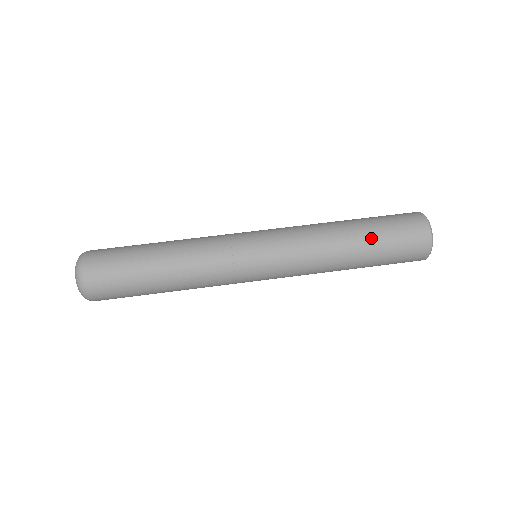
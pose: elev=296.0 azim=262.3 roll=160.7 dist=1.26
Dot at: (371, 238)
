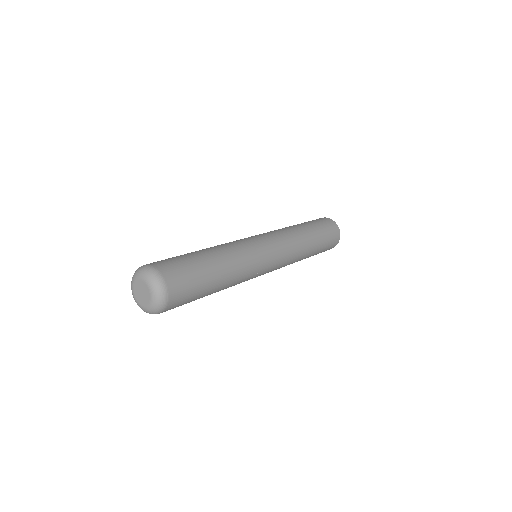
Dot at: (304, 223)
